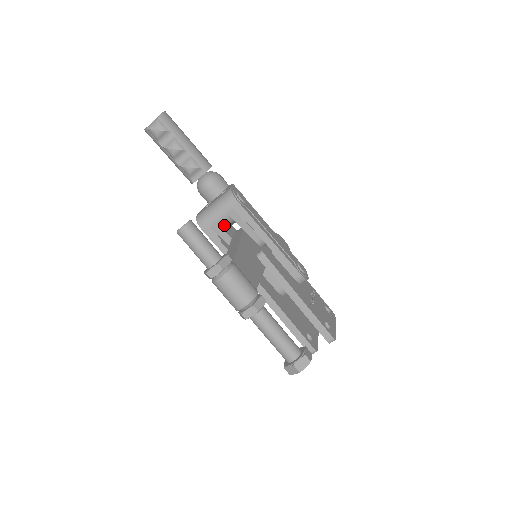
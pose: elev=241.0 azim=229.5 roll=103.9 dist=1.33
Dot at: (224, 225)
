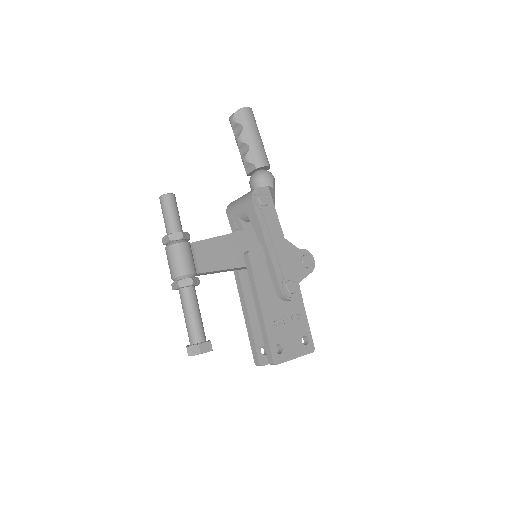
Dot at: (242, 218)
